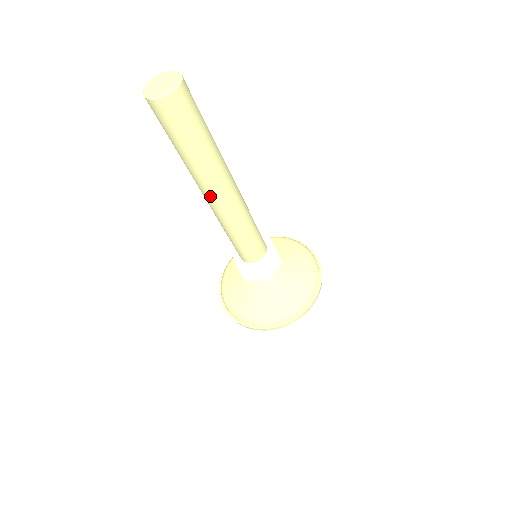
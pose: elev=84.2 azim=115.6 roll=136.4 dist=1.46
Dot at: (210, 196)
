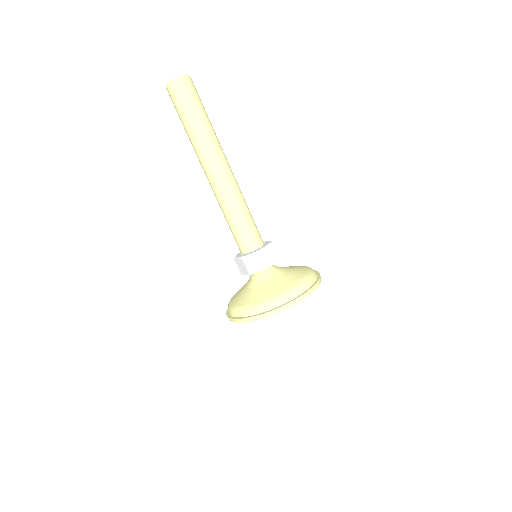
Dot at: (212, 167)
